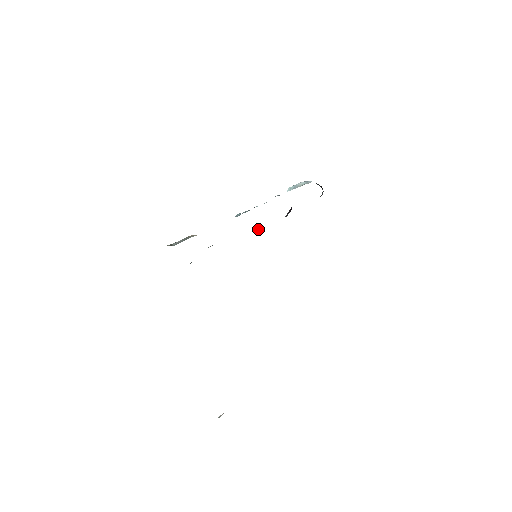
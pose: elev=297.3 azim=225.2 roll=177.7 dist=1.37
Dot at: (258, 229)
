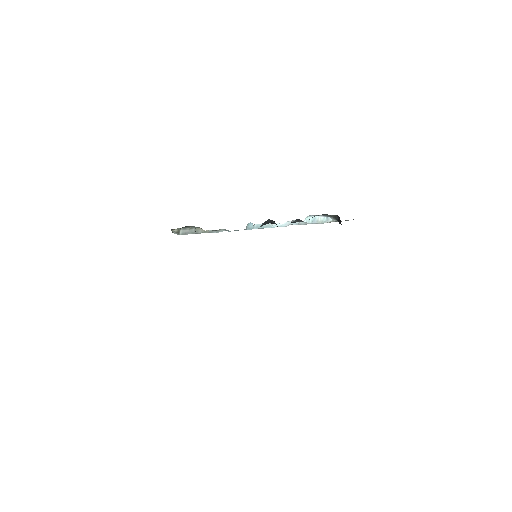
Dot at: occluded
